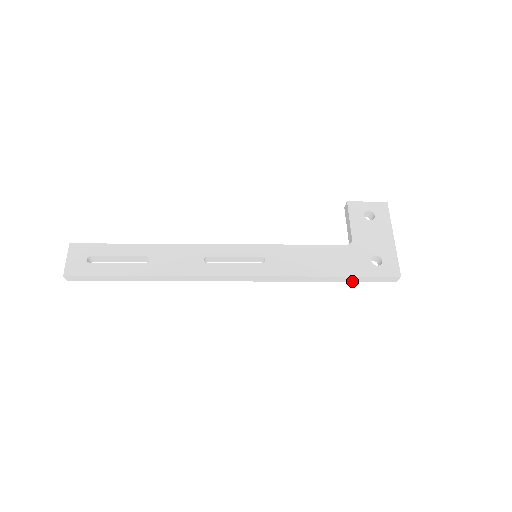
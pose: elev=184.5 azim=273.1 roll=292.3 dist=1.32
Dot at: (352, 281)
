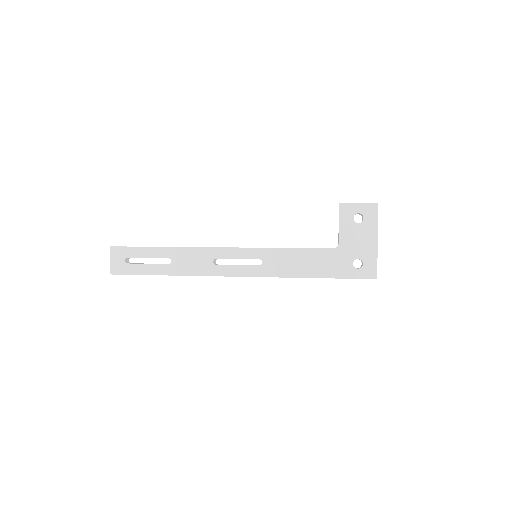
Dot at: occluded
